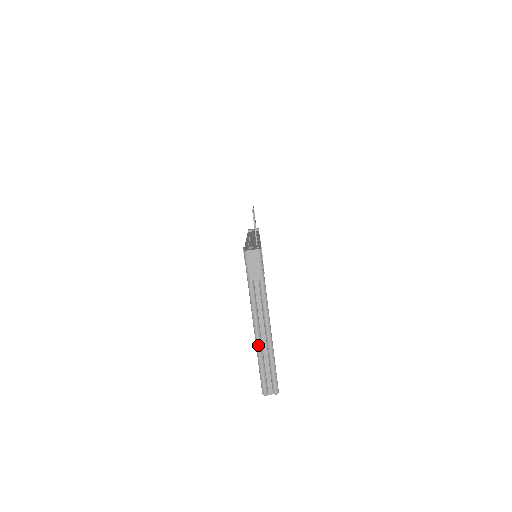
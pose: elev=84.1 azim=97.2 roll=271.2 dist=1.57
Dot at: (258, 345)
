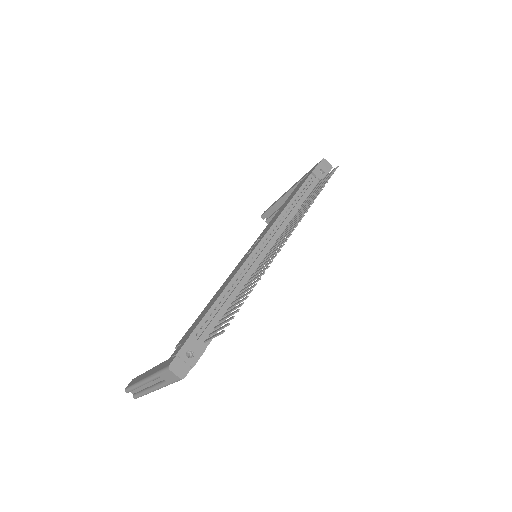
Dot at: (138, 385)
